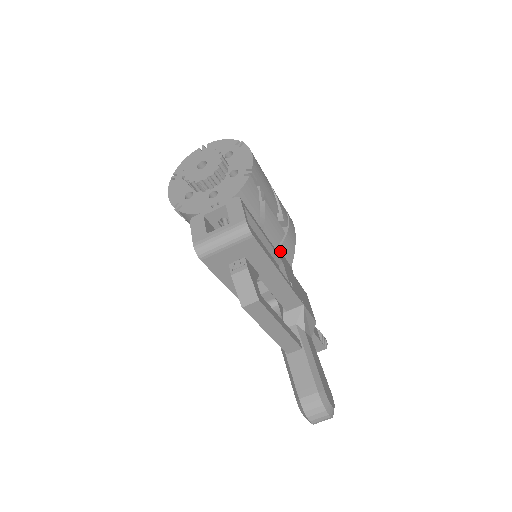
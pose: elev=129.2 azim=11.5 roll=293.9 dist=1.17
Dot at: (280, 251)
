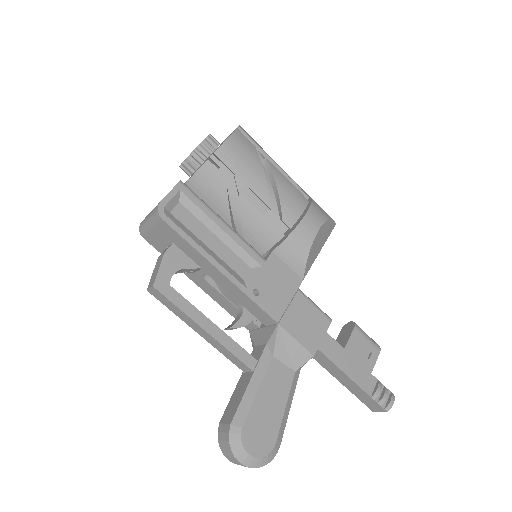
Dot at: (275, 255)
